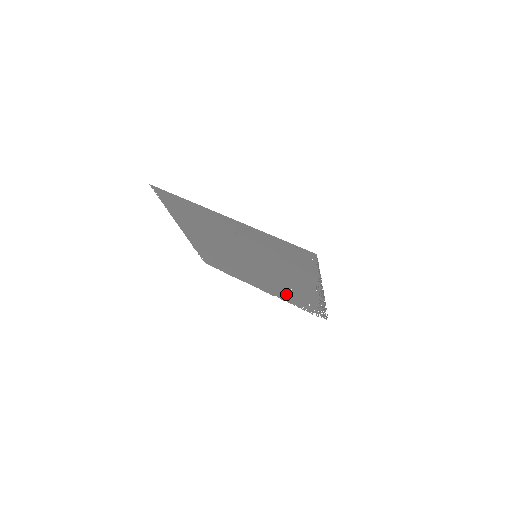
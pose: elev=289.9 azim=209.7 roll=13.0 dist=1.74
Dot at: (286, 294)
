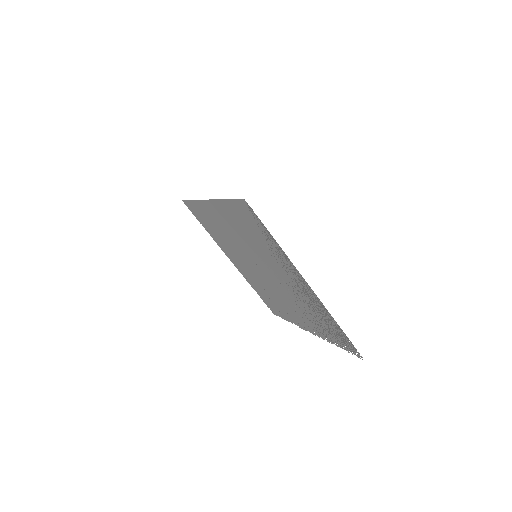
Dot at: (314, 321)
